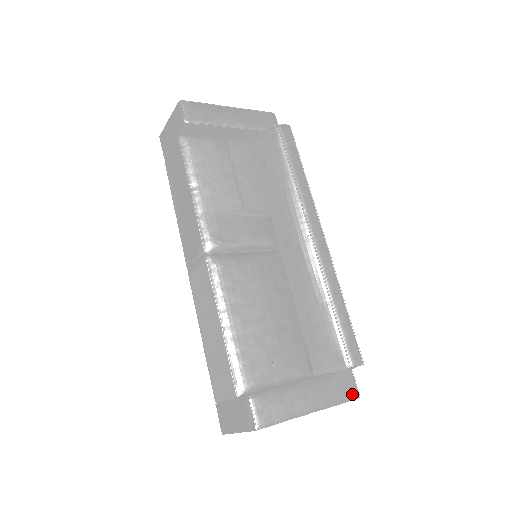
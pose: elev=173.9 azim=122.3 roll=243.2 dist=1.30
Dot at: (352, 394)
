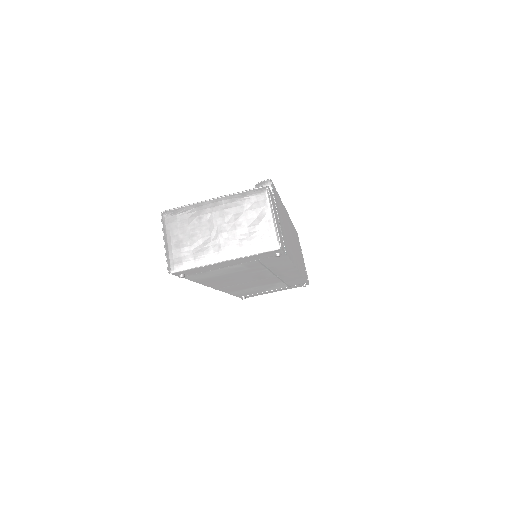
Dot at: (259, 188)
